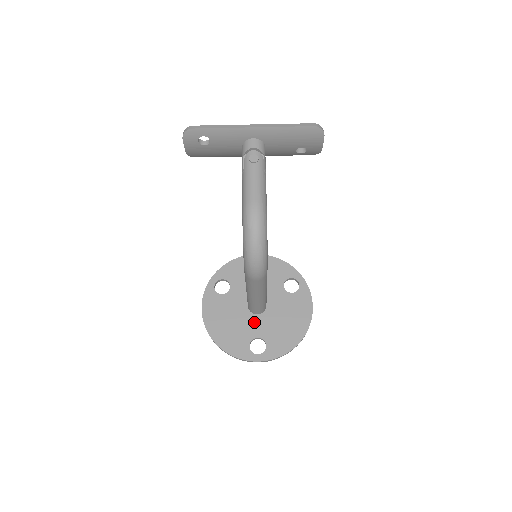
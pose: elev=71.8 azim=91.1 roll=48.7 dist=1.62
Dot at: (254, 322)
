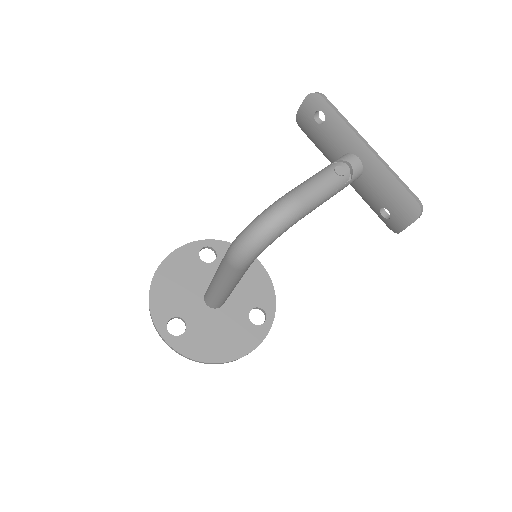
Dot at: (197, 306)
